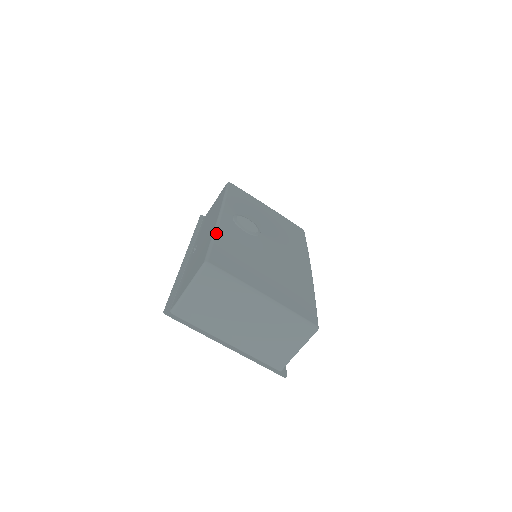
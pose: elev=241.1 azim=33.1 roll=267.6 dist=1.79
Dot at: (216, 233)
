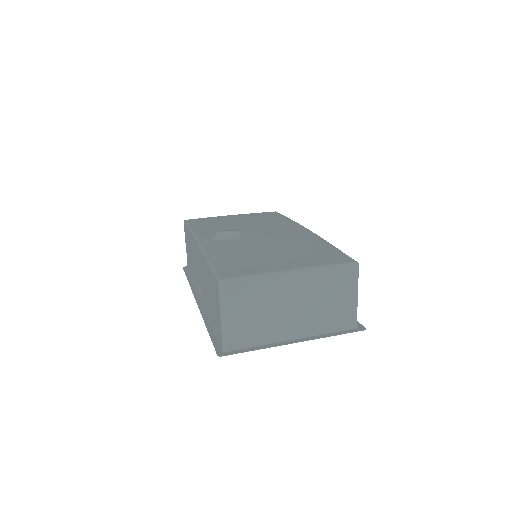
Dot at: (208, 256)
